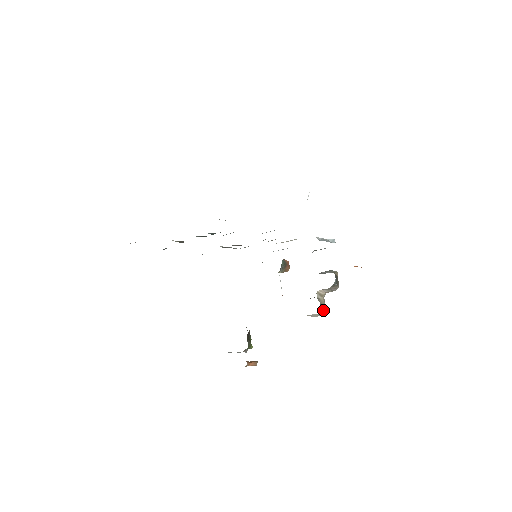
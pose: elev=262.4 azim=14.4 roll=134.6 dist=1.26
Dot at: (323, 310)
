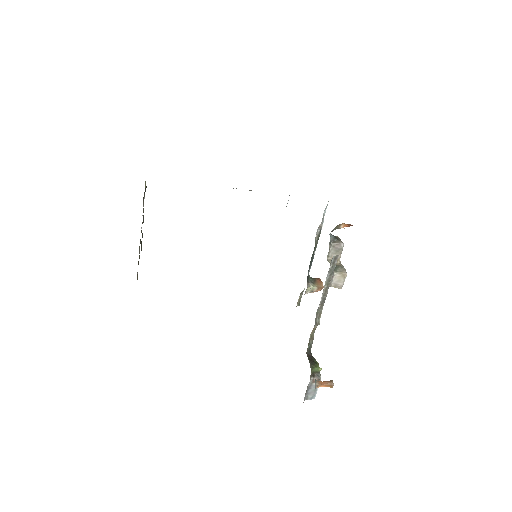
Dot at: (341, 269)
